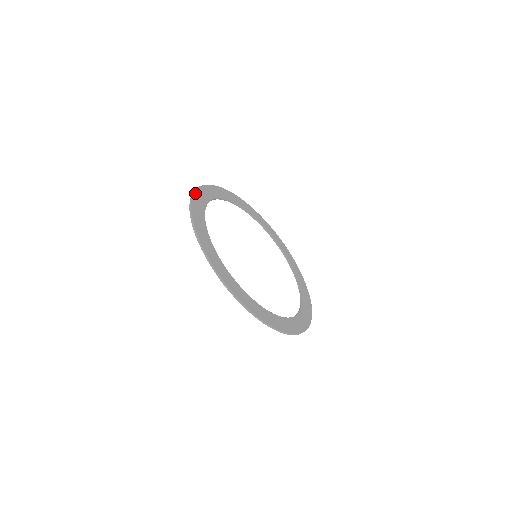
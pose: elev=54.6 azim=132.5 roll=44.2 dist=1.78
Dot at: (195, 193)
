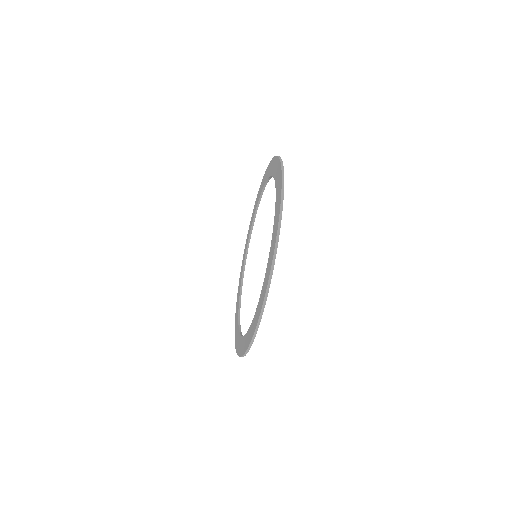
Dot at: occluded
